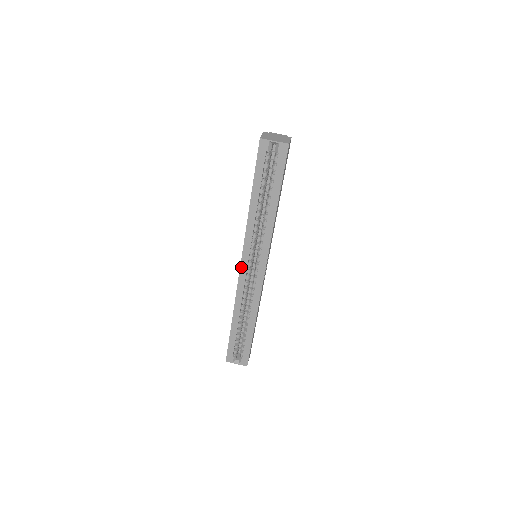
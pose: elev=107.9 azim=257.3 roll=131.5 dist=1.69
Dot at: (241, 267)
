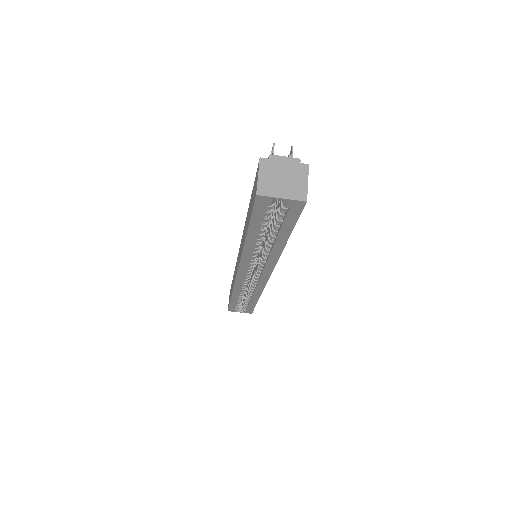
Dot at: (238, 274)
